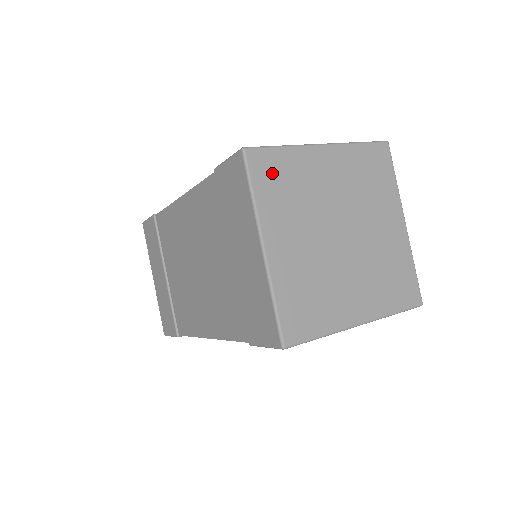
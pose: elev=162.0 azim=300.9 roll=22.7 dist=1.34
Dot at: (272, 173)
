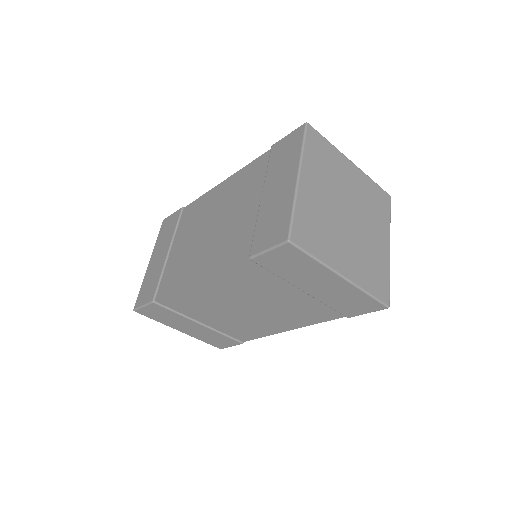
Dot at: (318, 147)
